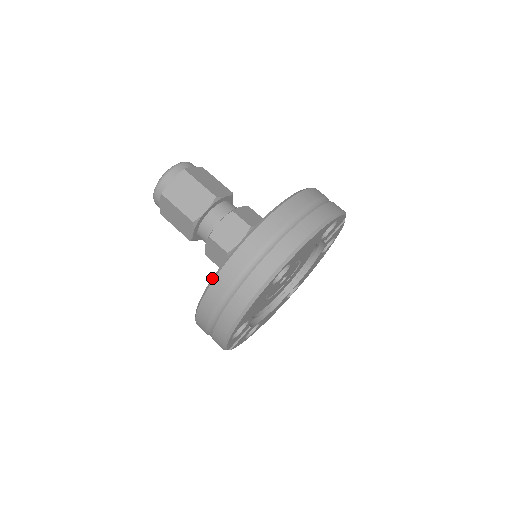
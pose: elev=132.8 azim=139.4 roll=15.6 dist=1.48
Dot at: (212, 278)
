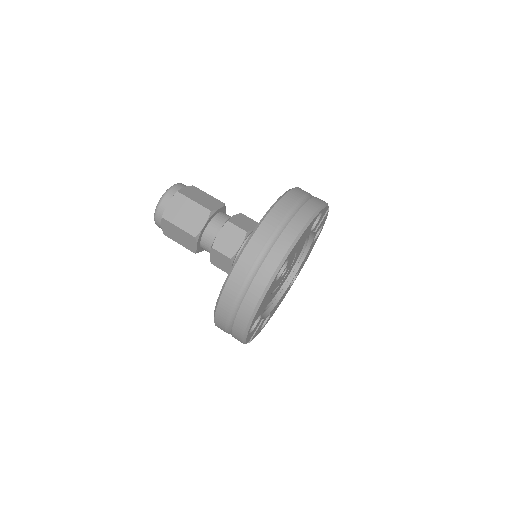
Dot at: (223, 285)
